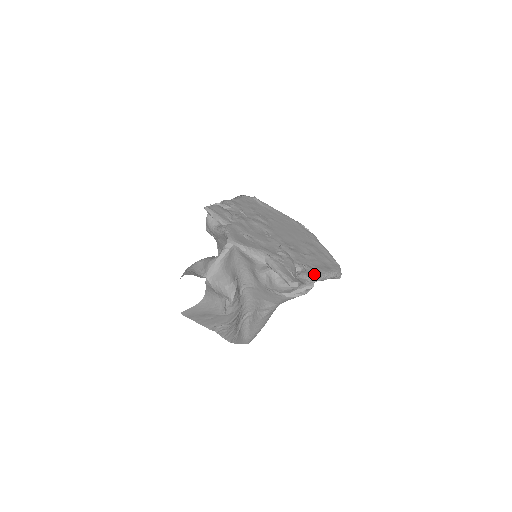
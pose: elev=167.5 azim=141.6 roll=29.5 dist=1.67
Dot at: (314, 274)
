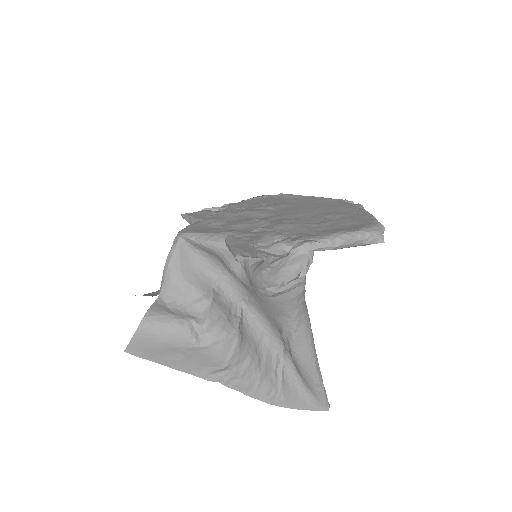
Dot at: (303, 239)
